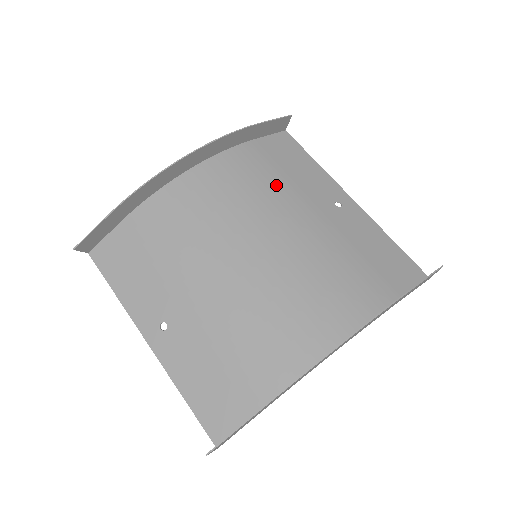
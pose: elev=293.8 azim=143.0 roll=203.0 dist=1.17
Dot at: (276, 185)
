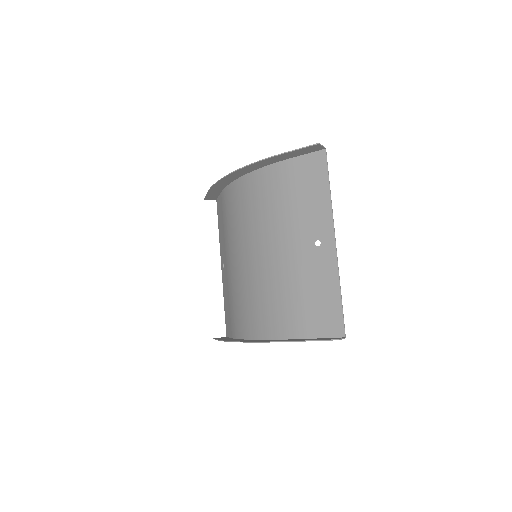
Dot at: (280, 211)
